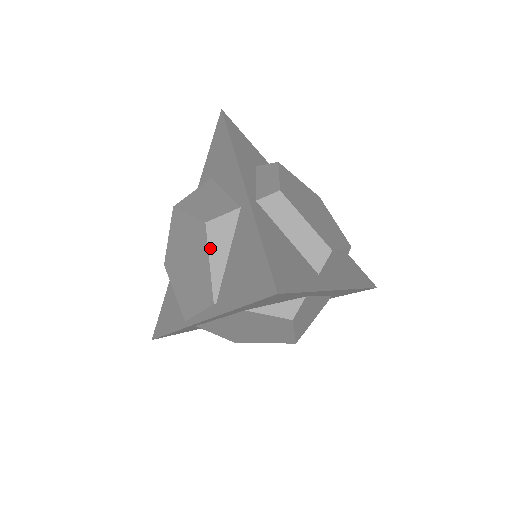
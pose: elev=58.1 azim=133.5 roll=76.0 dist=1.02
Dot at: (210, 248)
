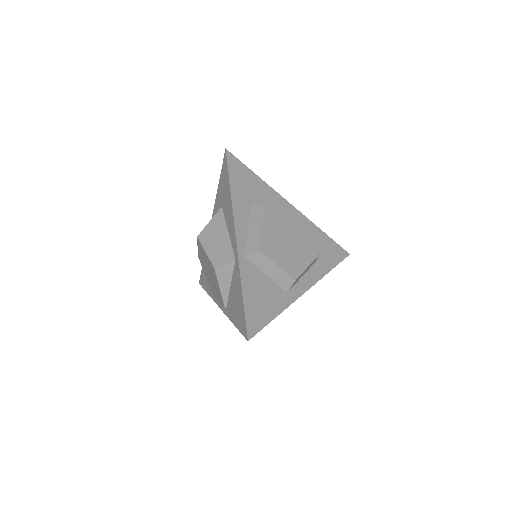
Dot at: (219, 281)
